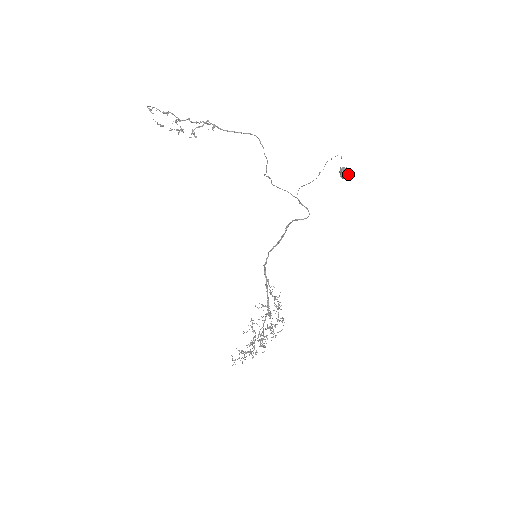
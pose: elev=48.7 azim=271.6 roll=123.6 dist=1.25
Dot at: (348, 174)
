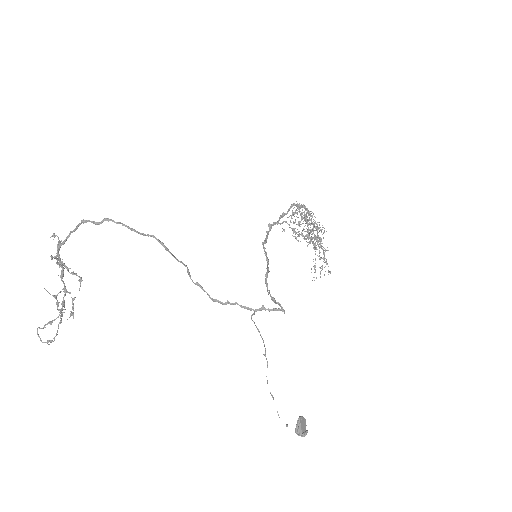
Dot at: (307, 431)
